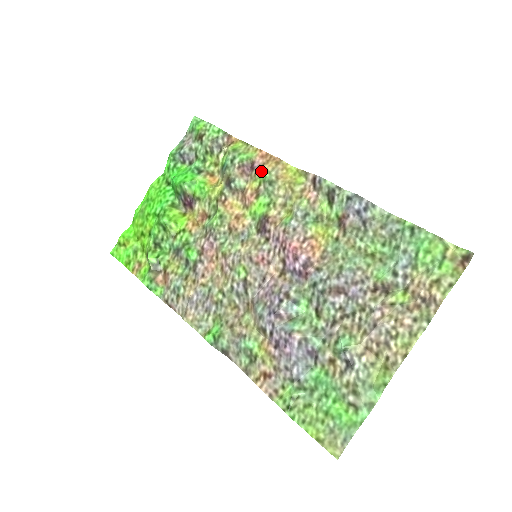
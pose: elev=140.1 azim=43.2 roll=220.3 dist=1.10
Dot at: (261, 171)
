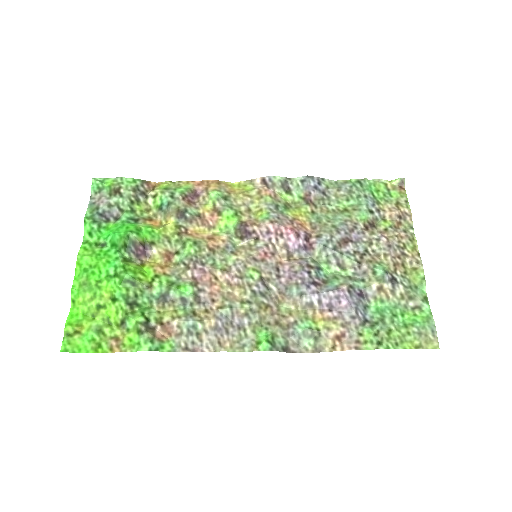
Dot at: (210, 192)
